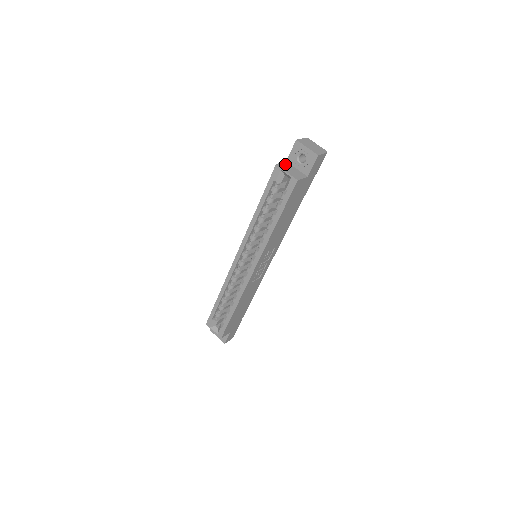
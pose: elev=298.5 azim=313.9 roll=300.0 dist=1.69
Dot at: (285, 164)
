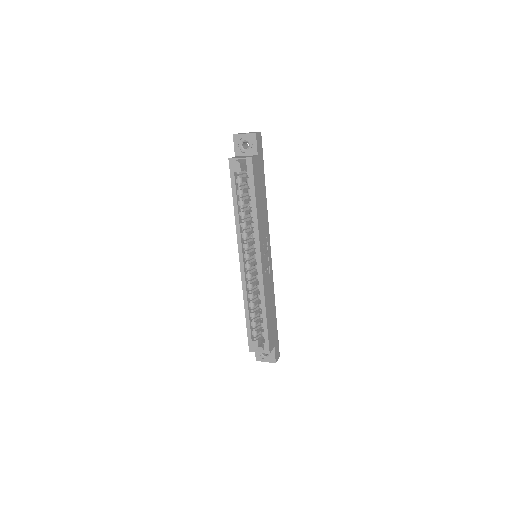
Dot at: (235, 157)
